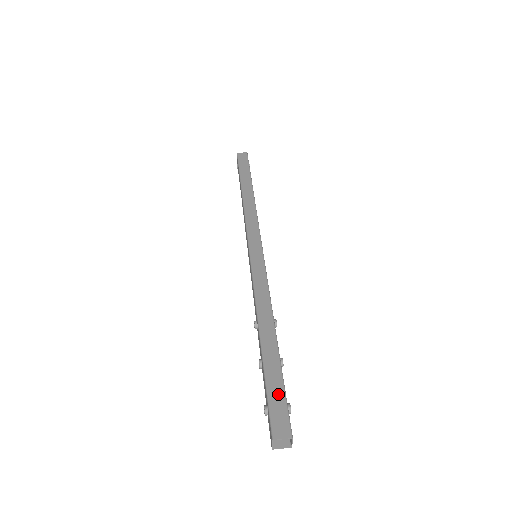
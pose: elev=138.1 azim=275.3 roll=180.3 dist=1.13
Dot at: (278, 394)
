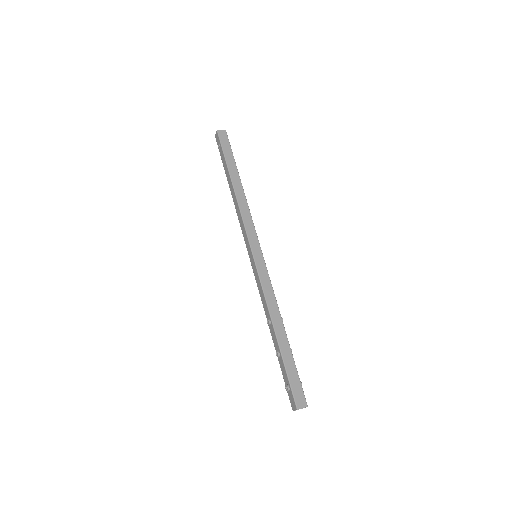
Dot at: (295, 378)
